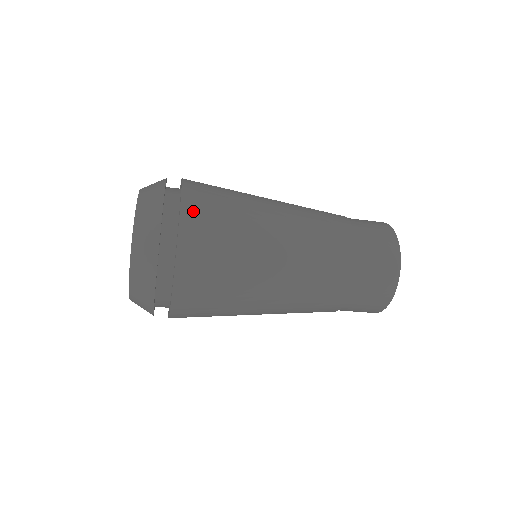
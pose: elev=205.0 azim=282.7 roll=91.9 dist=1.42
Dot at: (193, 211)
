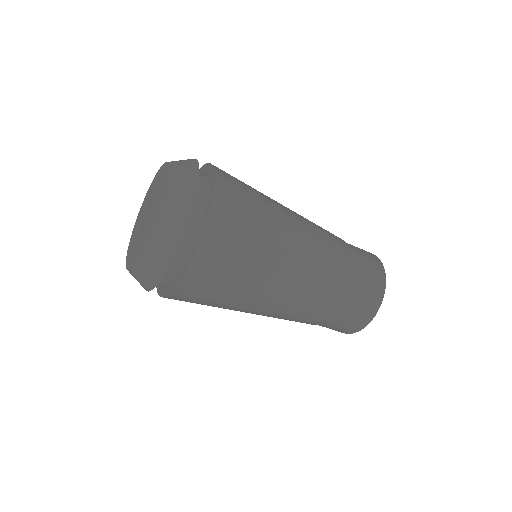
Dot at: occluded
